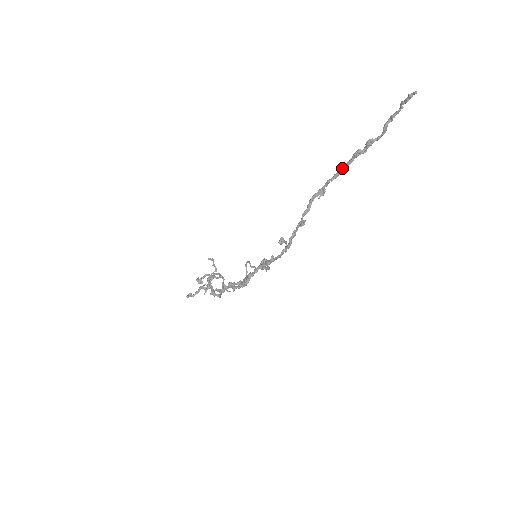
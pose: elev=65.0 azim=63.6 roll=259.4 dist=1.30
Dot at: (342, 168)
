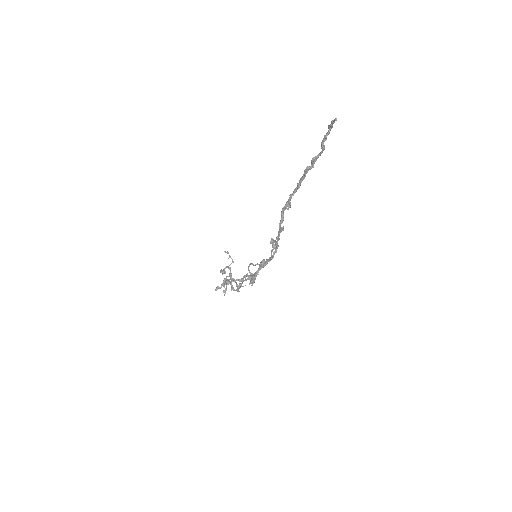
Dot at: (298, 185)
